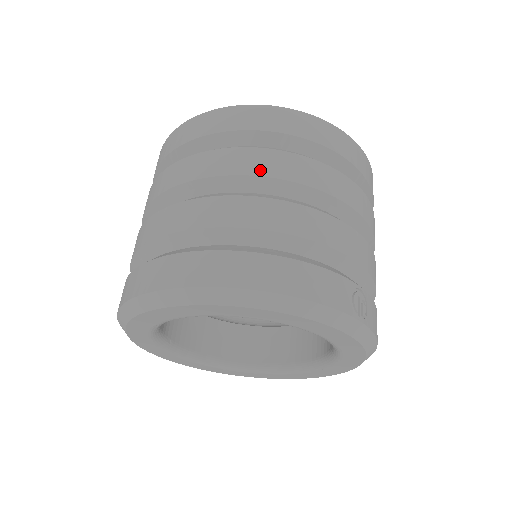
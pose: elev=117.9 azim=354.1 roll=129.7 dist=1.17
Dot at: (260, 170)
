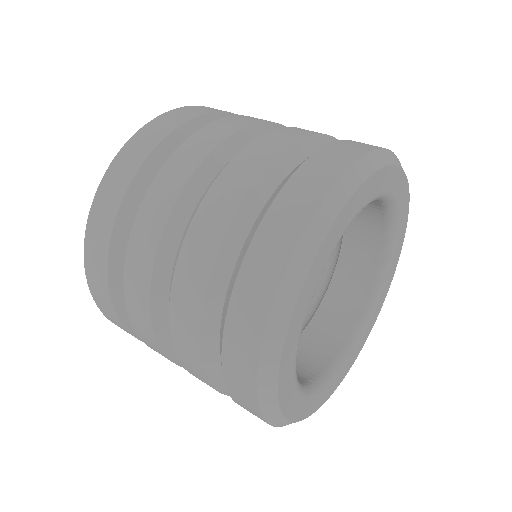
Dot at: occluded
